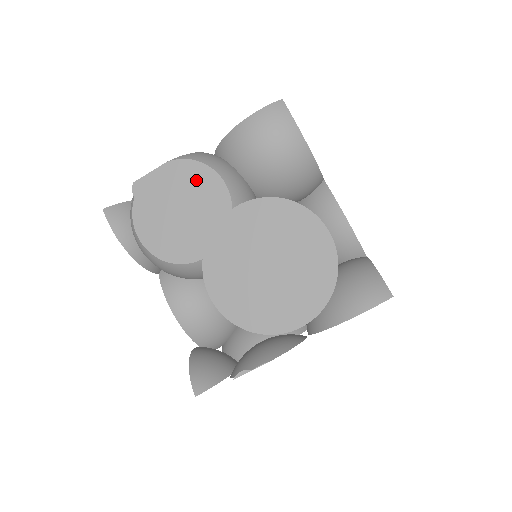
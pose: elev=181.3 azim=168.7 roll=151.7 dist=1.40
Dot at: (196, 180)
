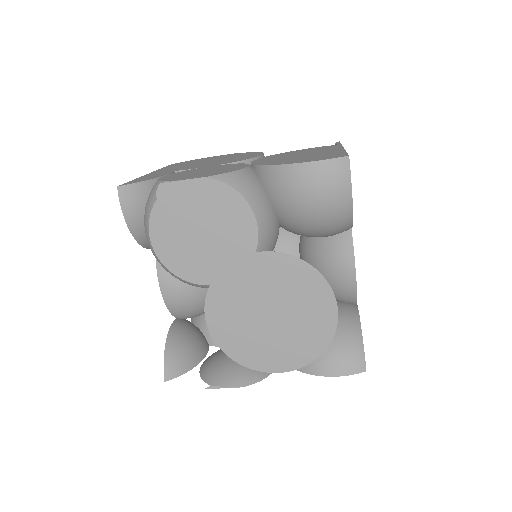
Dot at: (229, 209)
